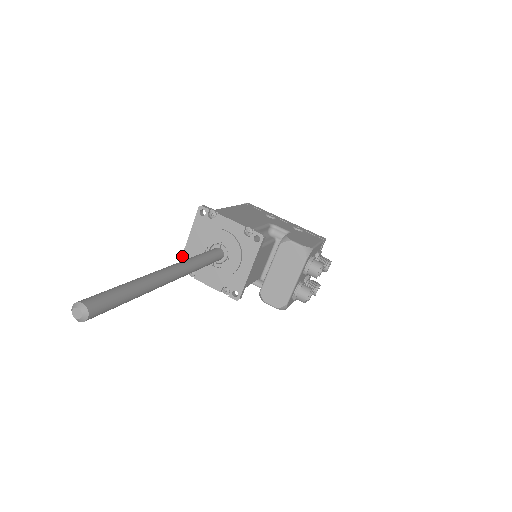
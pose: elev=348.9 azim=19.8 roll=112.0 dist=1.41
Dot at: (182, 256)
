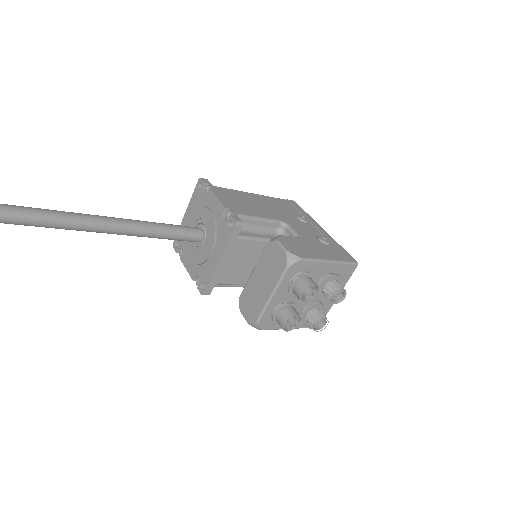
Dot at: occluded
